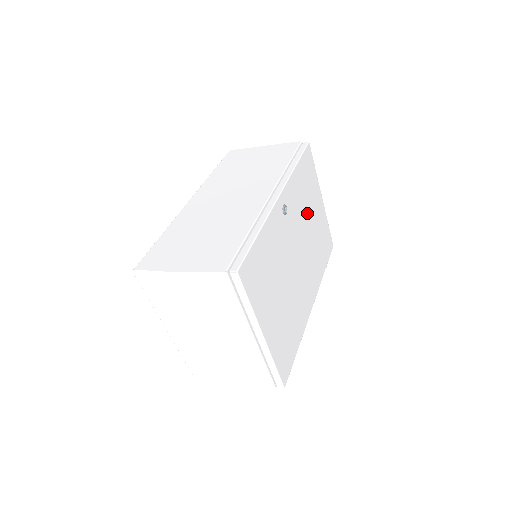
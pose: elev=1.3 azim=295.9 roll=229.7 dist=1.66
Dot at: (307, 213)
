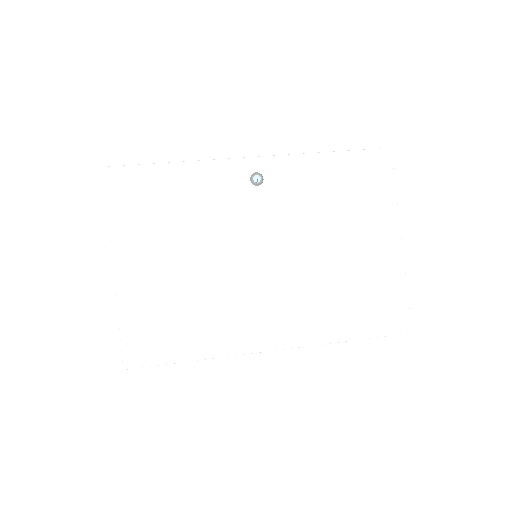
Dot at: (329, 225)
